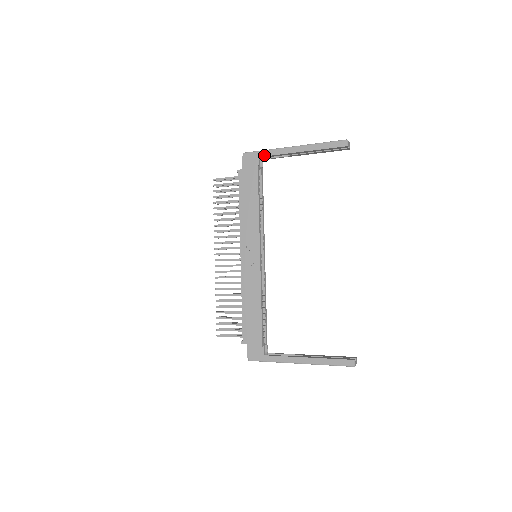
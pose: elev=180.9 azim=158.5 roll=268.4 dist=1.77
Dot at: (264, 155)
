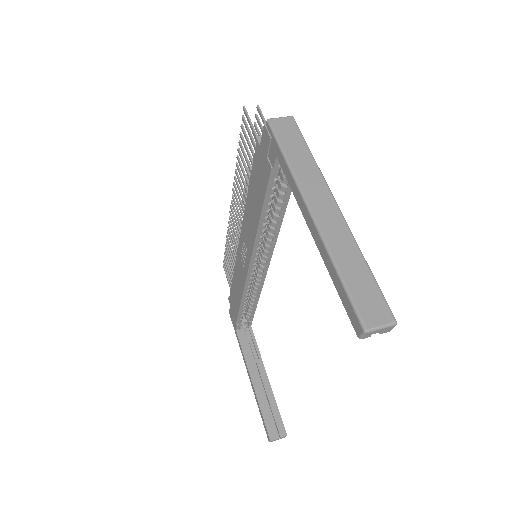
Dot at: (281, 164)
